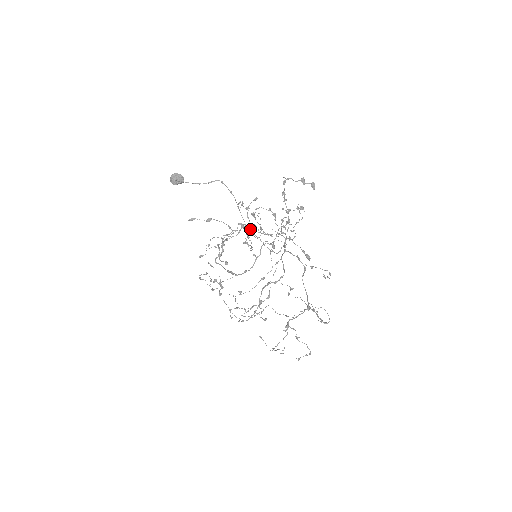
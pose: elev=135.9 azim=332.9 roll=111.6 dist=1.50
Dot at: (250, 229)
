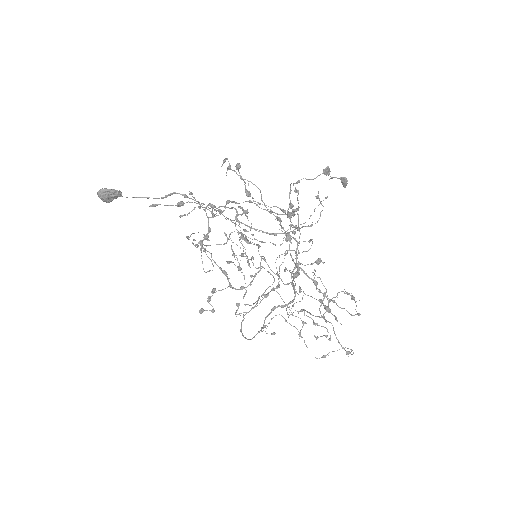
Dot at: occluded
